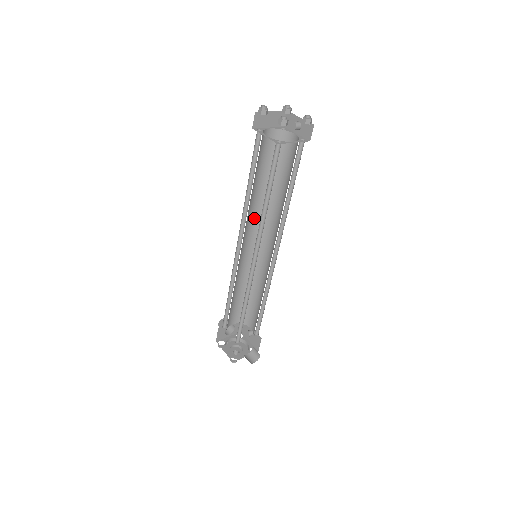
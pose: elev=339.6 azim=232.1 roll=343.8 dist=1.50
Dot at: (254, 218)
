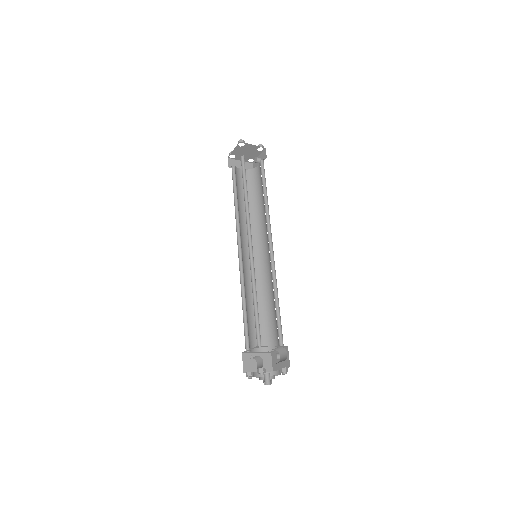
Dot at: occluded
